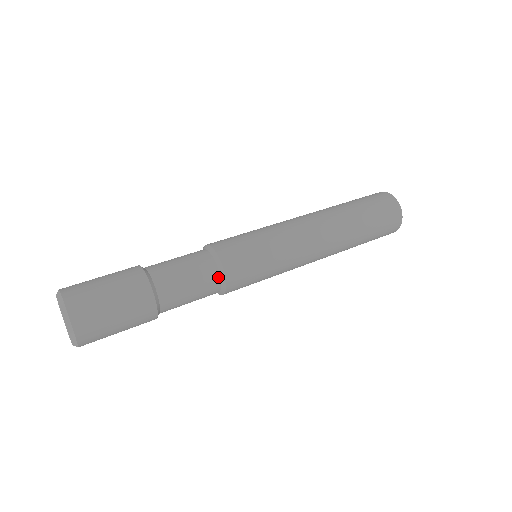
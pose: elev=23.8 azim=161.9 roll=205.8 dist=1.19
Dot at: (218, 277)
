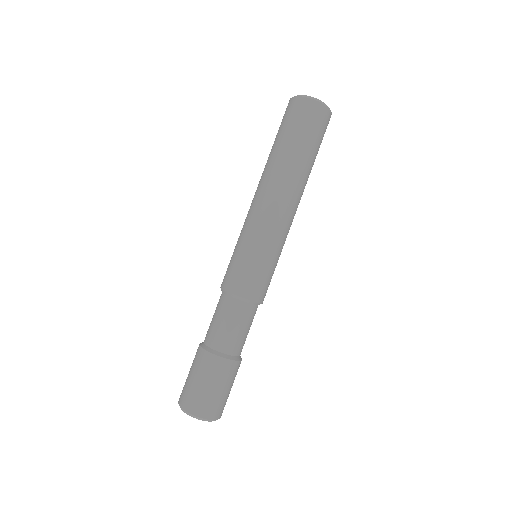
Dot at: (239, 302)
